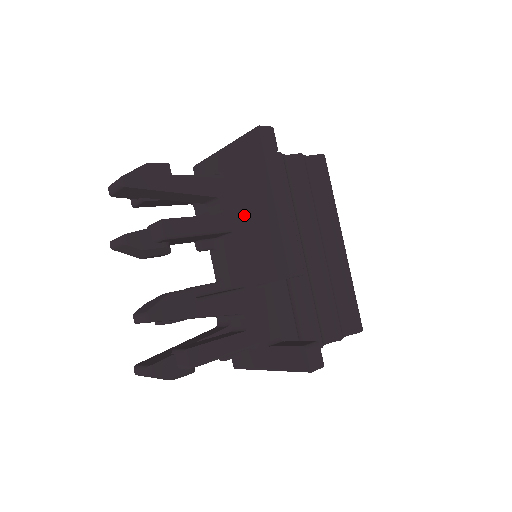
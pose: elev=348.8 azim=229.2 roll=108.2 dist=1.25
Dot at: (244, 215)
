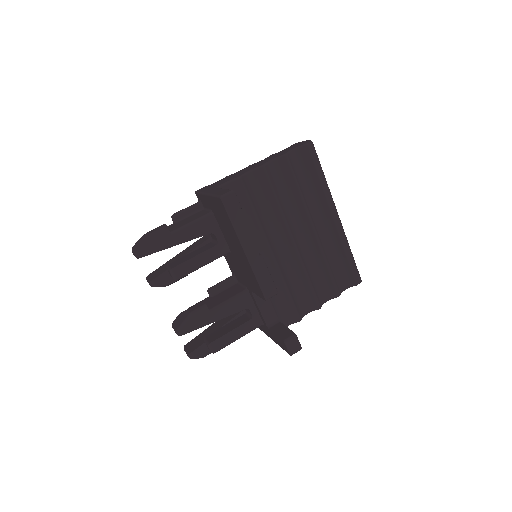
Dot at: (232, 247)
